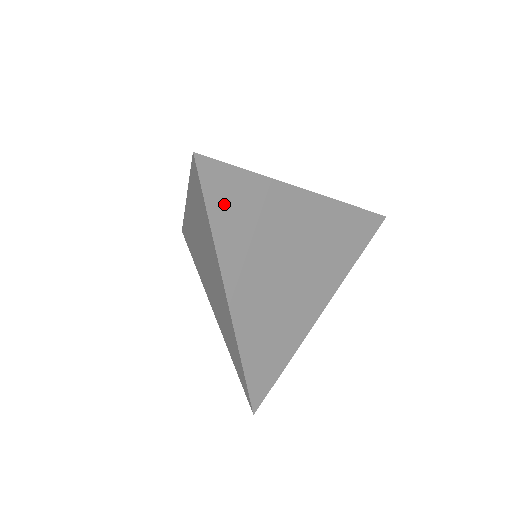
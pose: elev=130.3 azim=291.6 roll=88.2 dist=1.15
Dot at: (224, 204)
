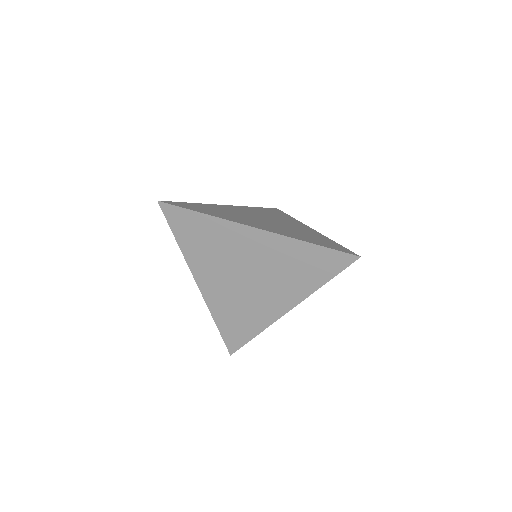
Dot at: occluded
